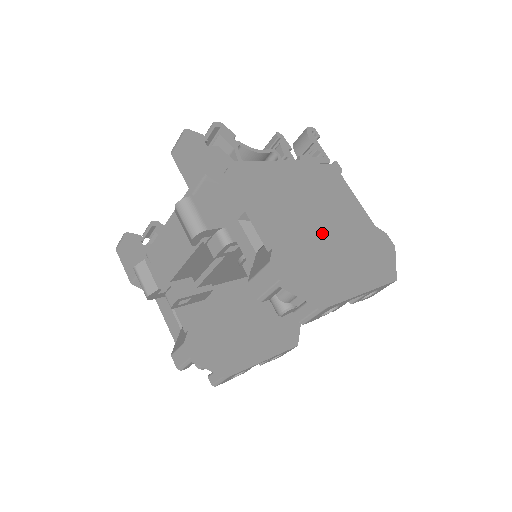
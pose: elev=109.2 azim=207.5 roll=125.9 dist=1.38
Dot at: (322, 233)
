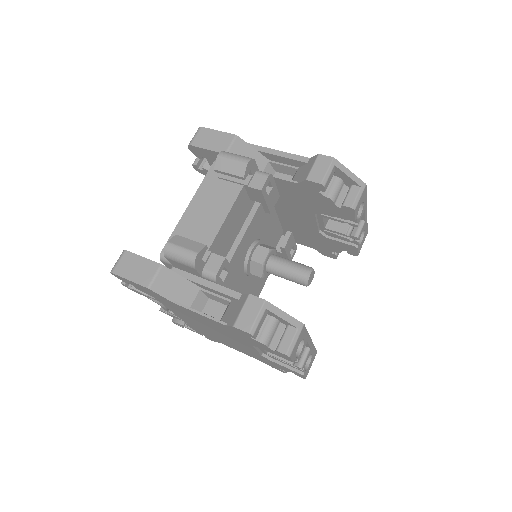
Dot at: occluded
